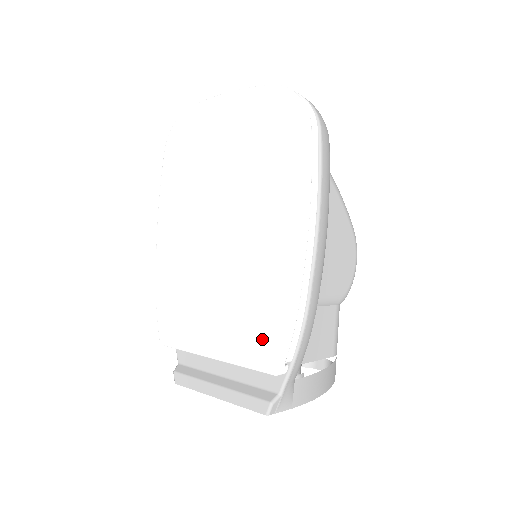
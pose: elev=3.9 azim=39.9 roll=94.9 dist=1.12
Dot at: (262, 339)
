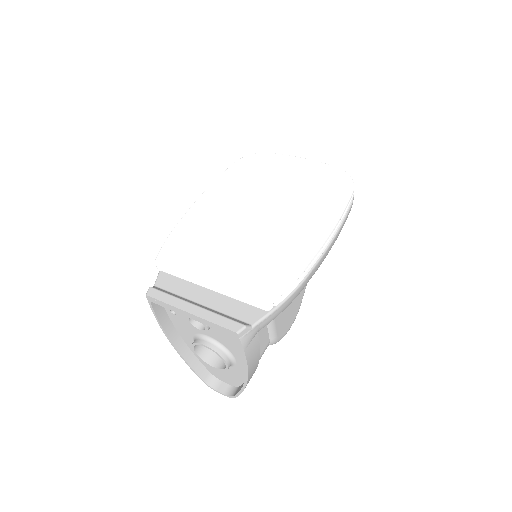
Dot at: (266, 279)
